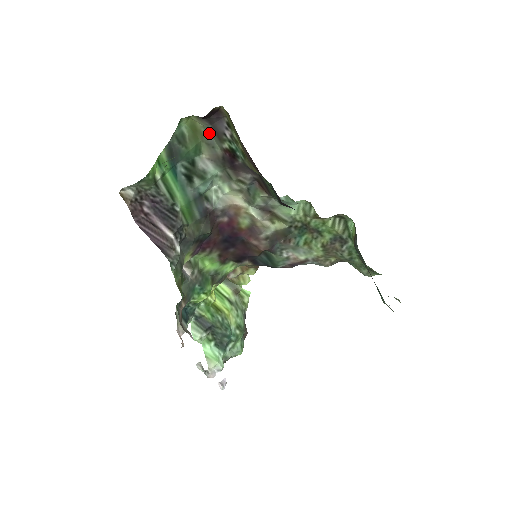
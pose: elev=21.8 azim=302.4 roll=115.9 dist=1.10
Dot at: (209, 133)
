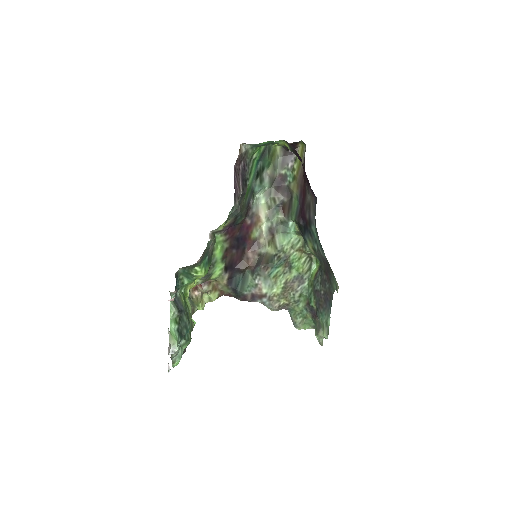
Dot at: (278, 161)
